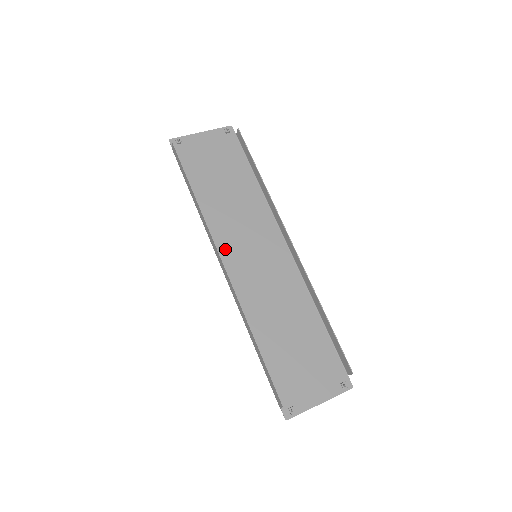
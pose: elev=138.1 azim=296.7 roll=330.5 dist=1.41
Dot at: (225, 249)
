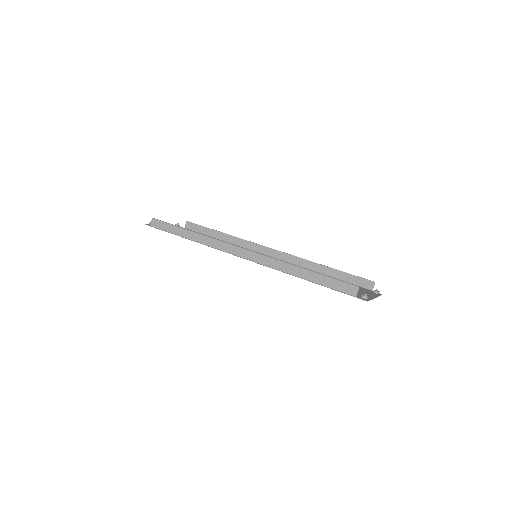
Dot at: occluded
